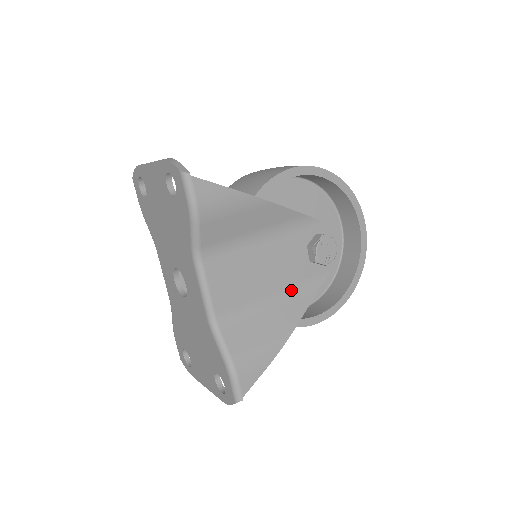
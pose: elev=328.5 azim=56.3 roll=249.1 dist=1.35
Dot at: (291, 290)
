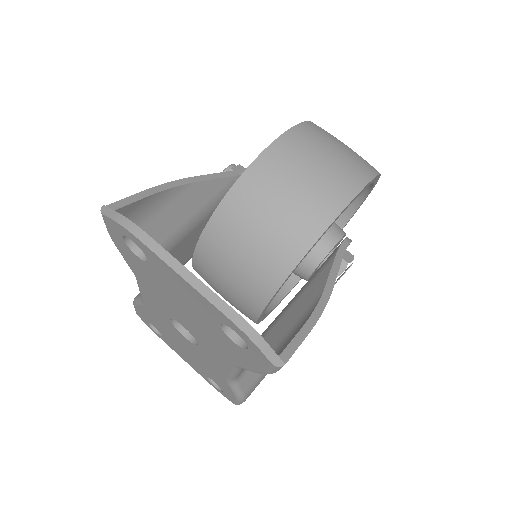
Dot at: occluded
